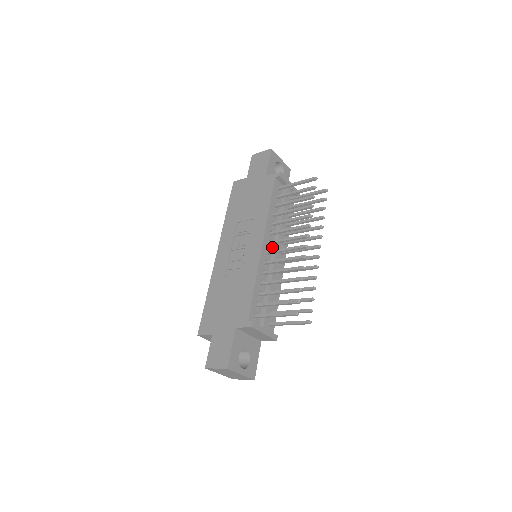
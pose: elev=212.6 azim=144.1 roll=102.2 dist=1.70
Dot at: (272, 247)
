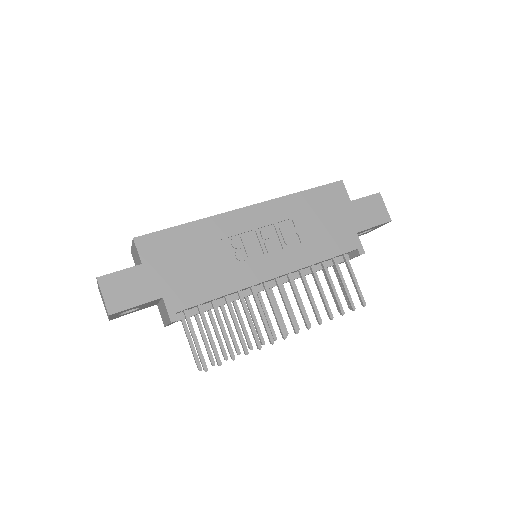
Dot at: (273, 280)
